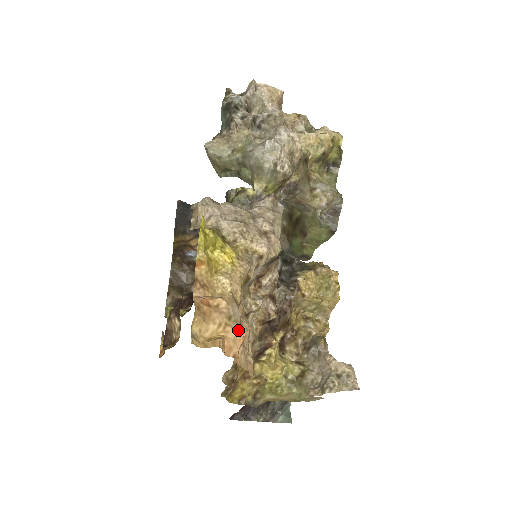
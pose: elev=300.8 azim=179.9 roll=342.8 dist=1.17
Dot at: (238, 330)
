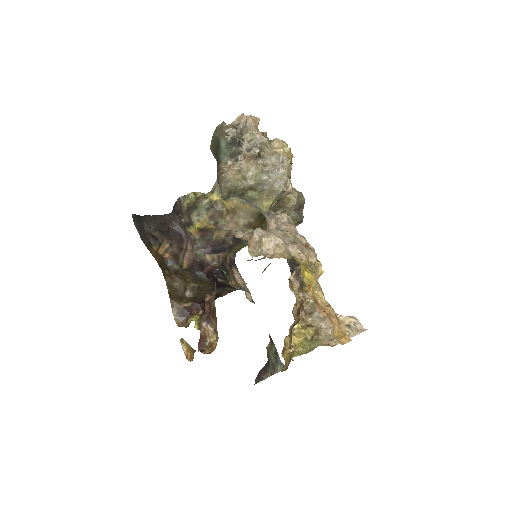
Dot at: occluded
